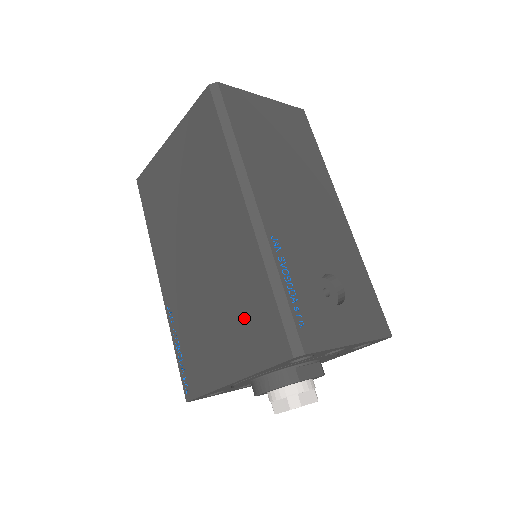
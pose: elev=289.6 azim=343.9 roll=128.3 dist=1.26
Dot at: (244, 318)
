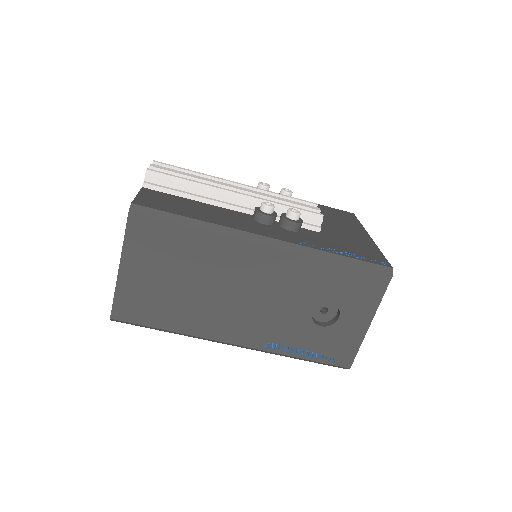
Dot at: occluded
